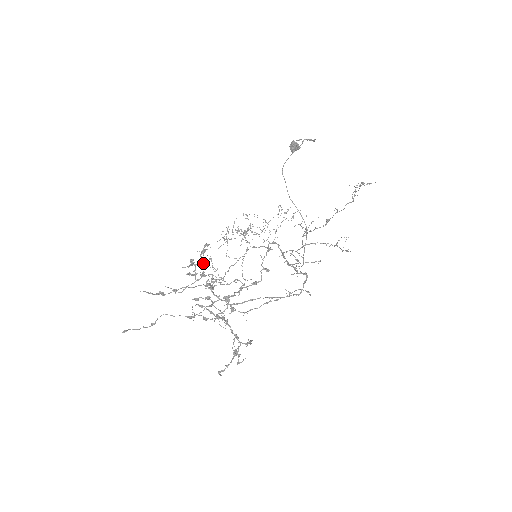
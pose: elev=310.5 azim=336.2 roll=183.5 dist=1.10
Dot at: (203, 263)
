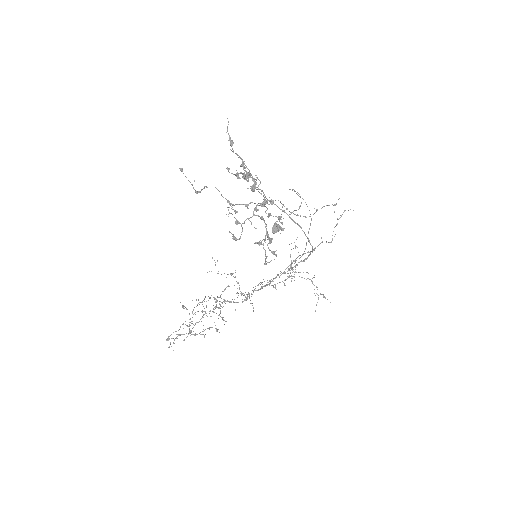
Dot at: occluded
